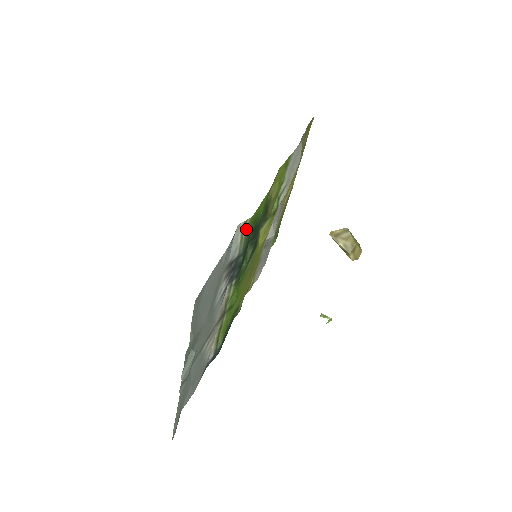
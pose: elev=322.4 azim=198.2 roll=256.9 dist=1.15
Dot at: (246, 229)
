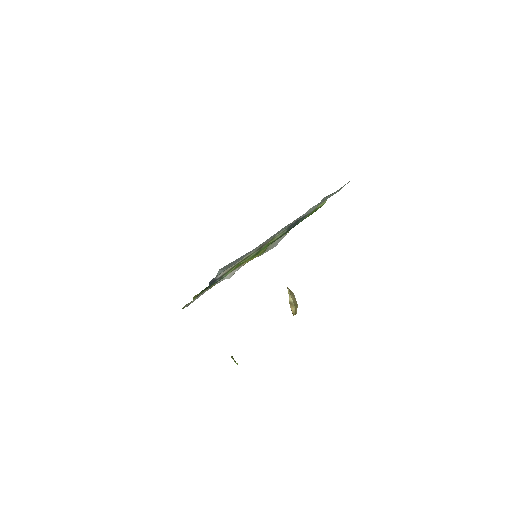
Dot at: (318, 207)
